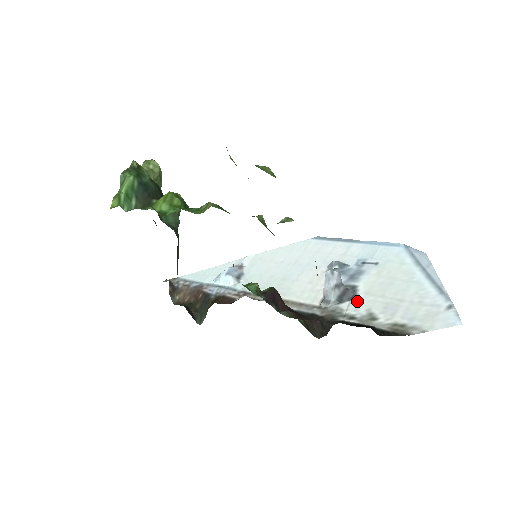
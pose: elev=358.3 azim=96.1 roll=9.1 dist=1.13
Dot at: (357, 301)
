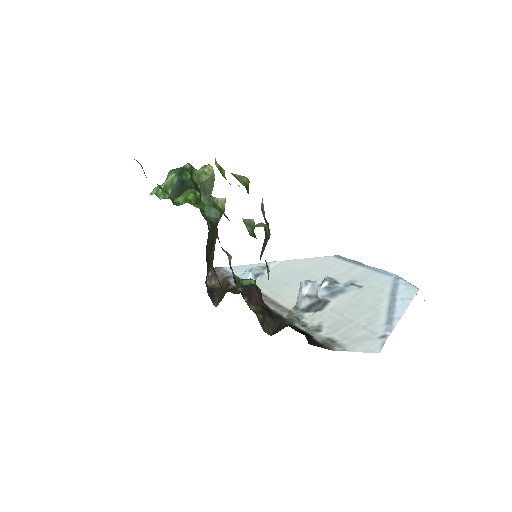
Dot at: (319, 313)
